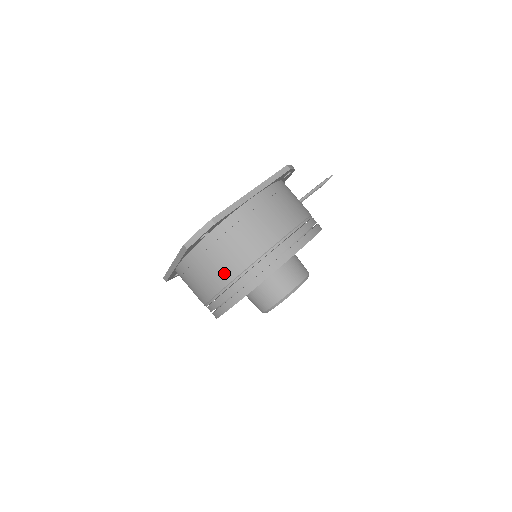
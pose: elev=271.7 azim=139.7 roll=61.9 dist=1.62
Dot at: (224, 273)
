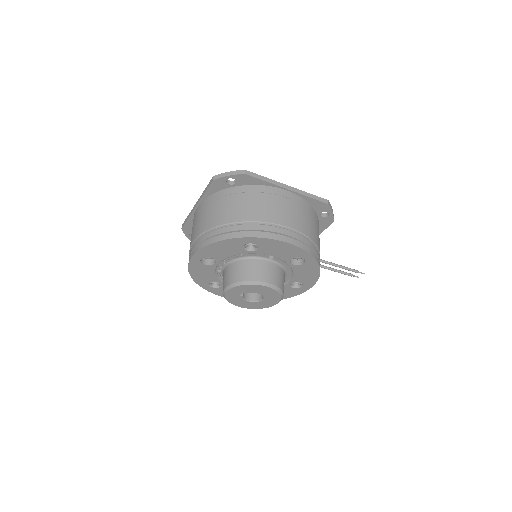
Dot at: (222, 217)
